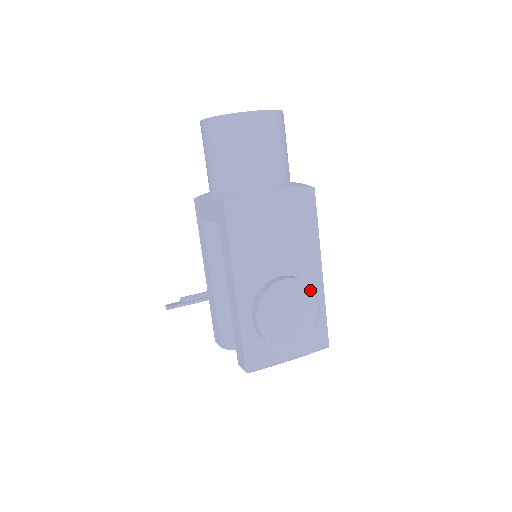
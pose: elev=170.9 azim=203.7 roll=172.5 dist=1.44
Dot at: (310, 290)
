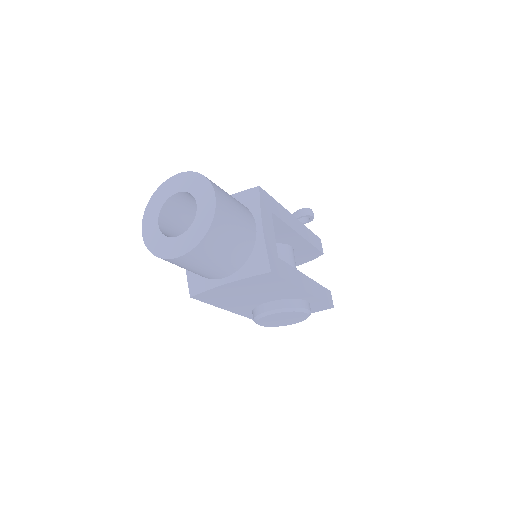
Dot at: (294, 312)
